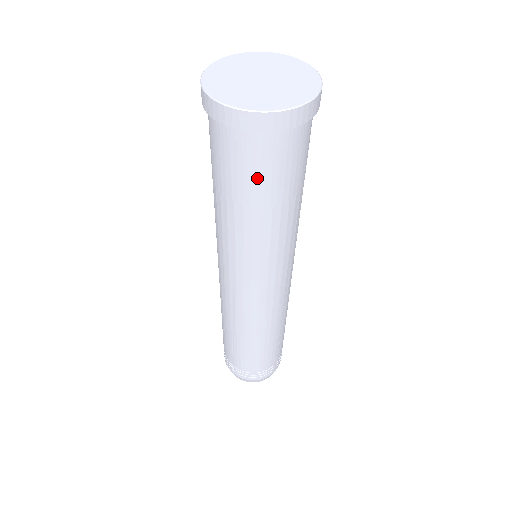
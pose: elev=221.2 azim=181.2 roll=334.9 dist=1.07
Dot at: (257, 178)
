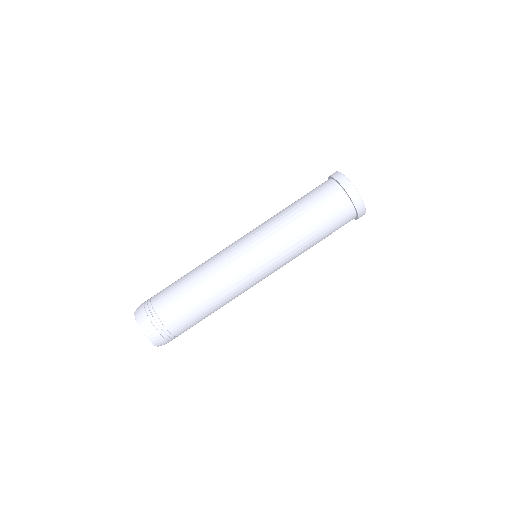
Dot at: (319, 201)
